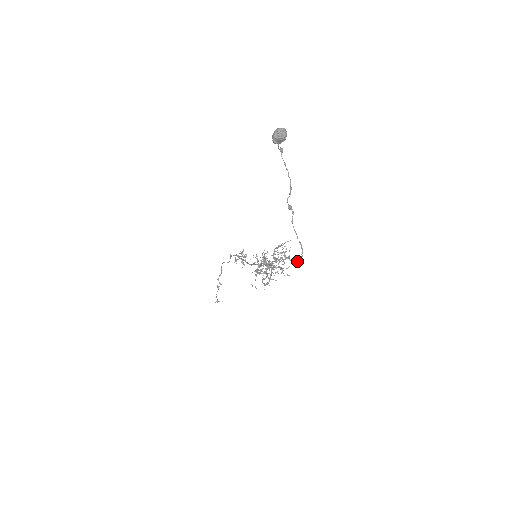
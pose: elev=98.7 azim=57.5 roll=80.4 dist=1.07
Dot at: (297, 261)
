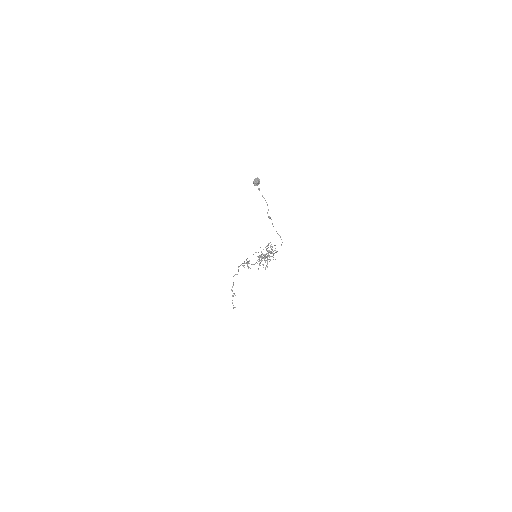
Dot at: occluded
